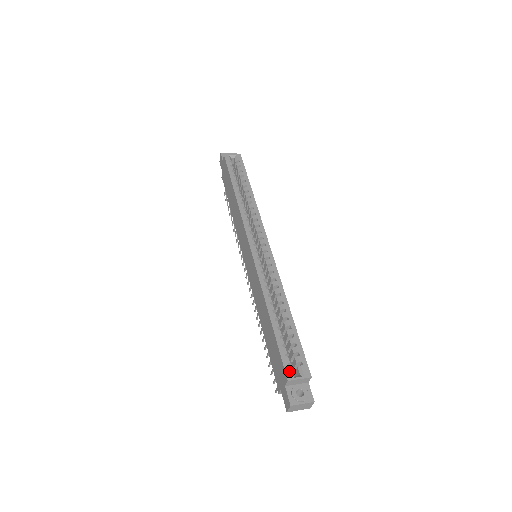
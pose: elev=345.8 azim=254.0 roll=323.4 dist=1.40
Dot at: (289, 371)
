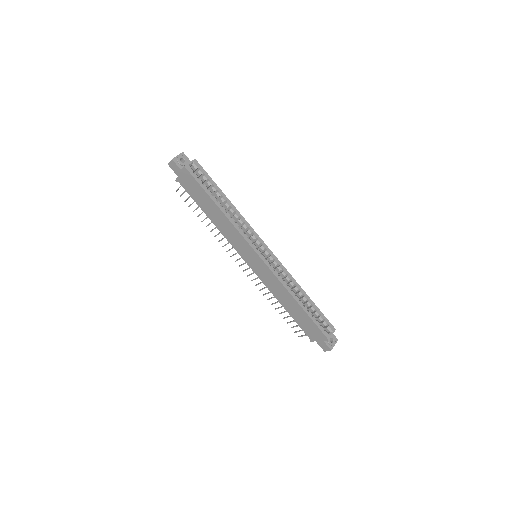
Dot at: (326, 334)
